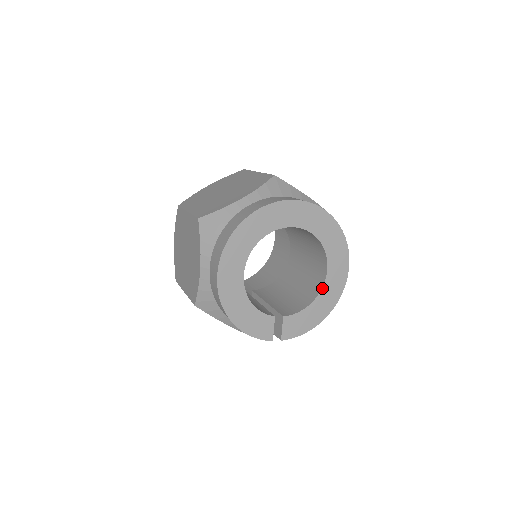
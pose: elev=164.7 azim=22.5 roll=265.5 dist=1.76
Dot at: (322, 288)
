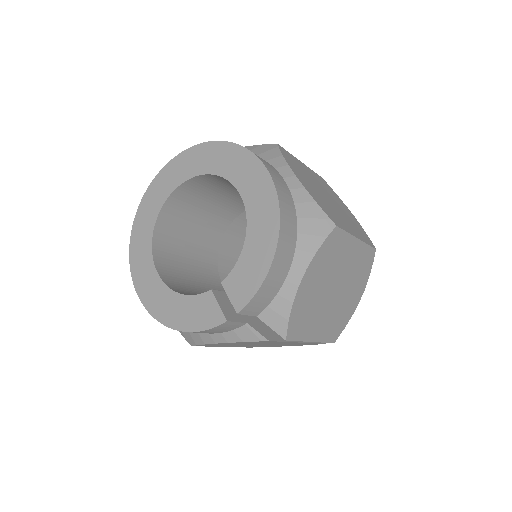
Dot at: (246, 214)
